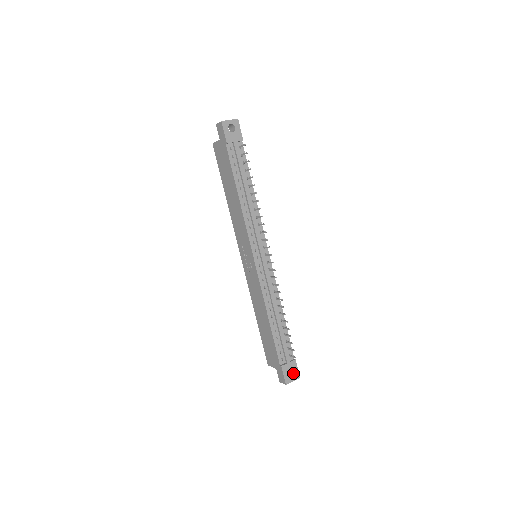
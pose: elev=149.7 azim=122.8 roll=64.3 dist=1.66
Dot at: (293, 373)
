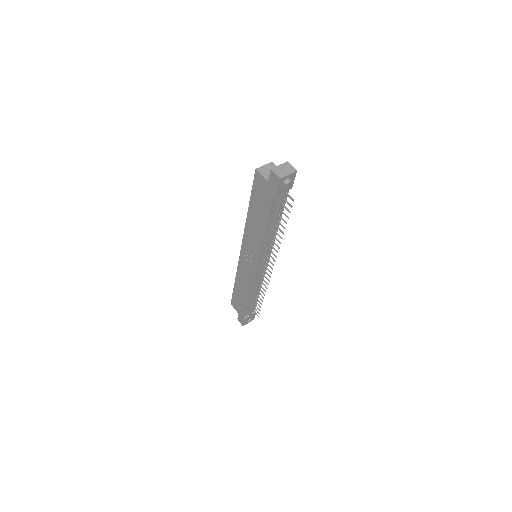
Dot at: (250, 318)
